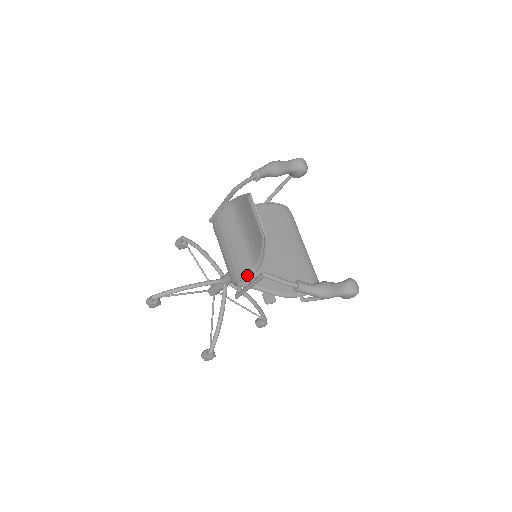
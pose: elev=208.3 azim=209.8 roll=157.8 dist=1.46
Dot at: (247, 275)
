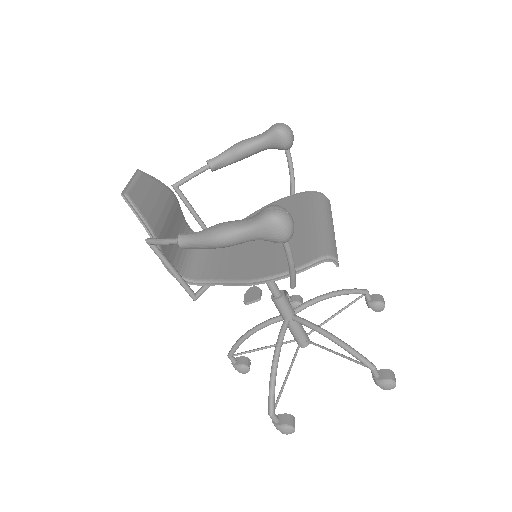
Dot at: occluded
